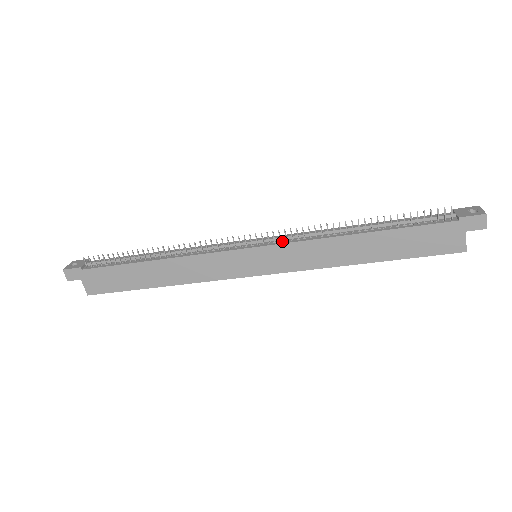
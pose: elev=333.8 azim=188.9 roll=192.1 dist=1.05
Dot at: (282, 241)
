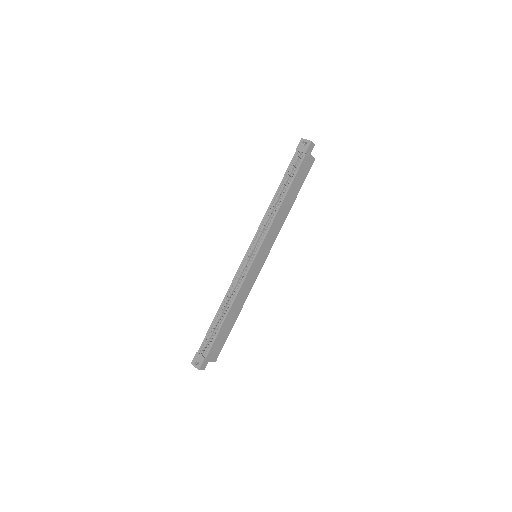
Dot at: (261, 239)
